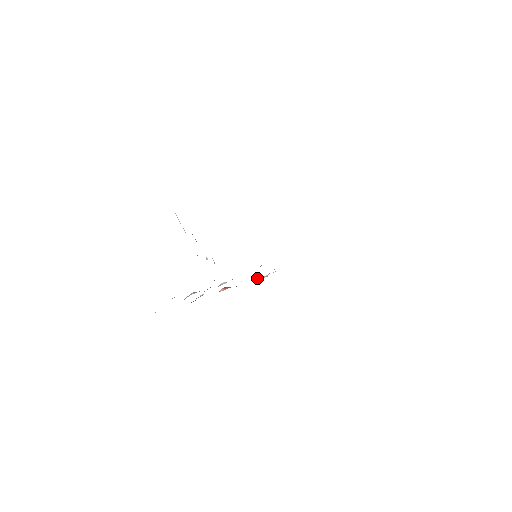
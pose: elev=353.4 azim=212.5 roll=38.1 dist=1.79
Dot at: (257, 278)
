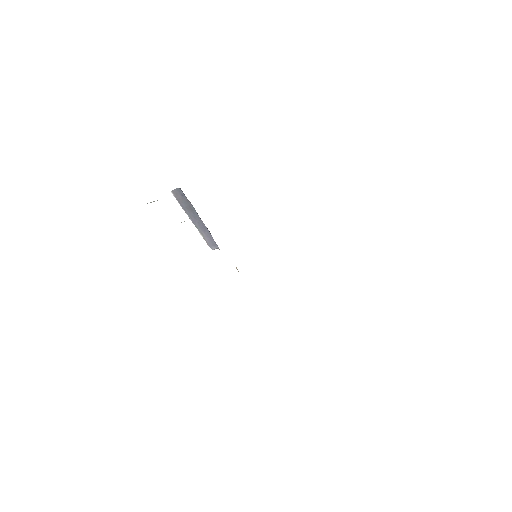
Dot at: occluded
